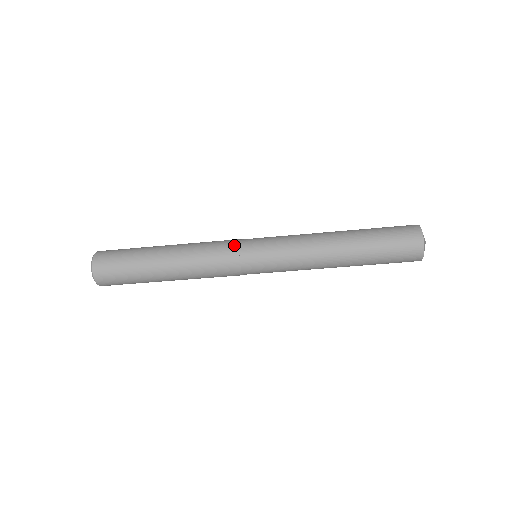
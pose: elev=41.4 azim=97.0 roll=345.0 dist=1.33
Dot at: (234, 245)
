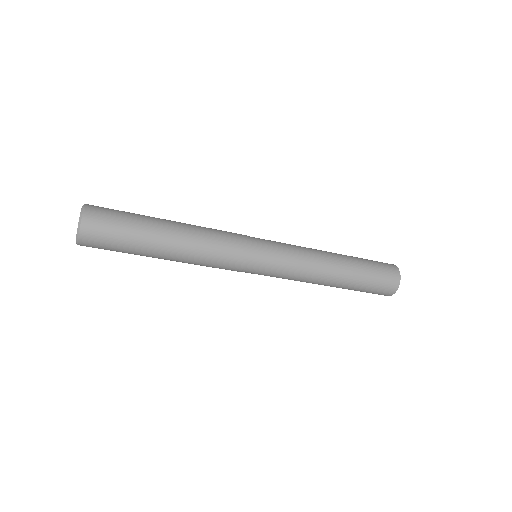
Dot at: (242, 235)
